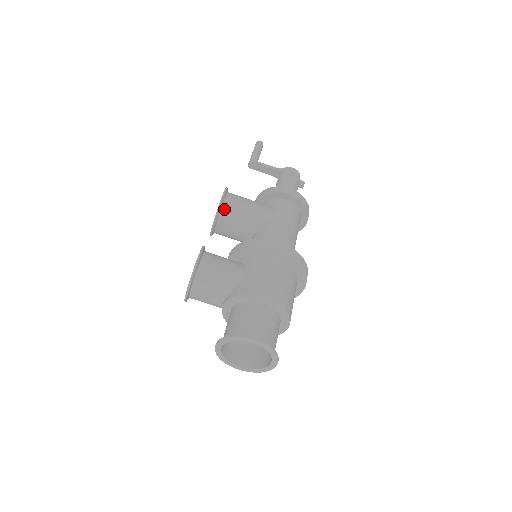
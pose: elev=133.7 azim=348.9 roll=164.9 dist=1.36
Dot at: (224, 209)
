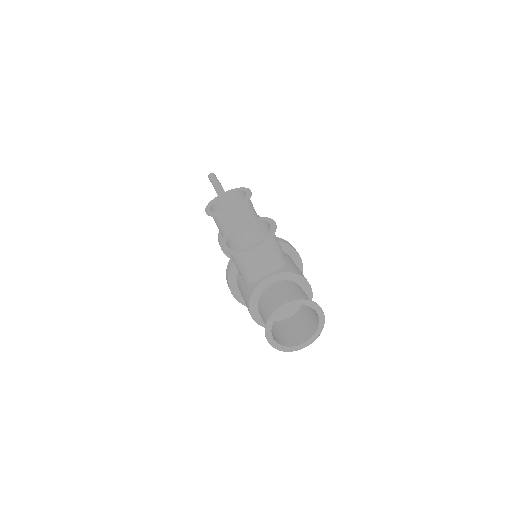
Dot at: (248, 202)
